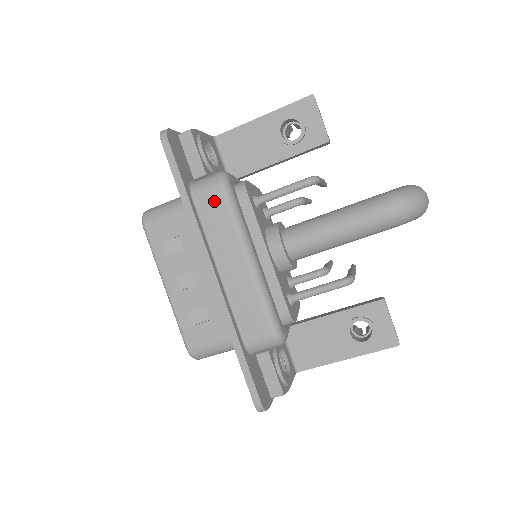
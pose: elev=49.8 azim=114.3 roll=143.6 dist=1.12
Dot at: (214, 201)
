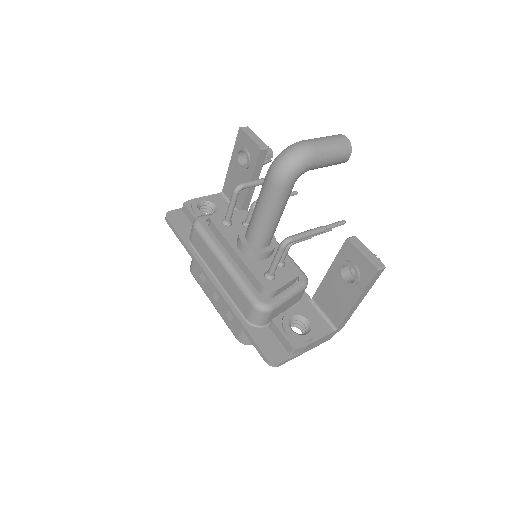
Dot at: (196, 238)
